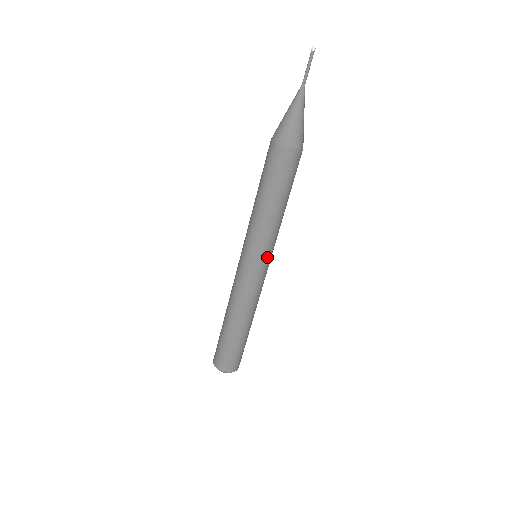
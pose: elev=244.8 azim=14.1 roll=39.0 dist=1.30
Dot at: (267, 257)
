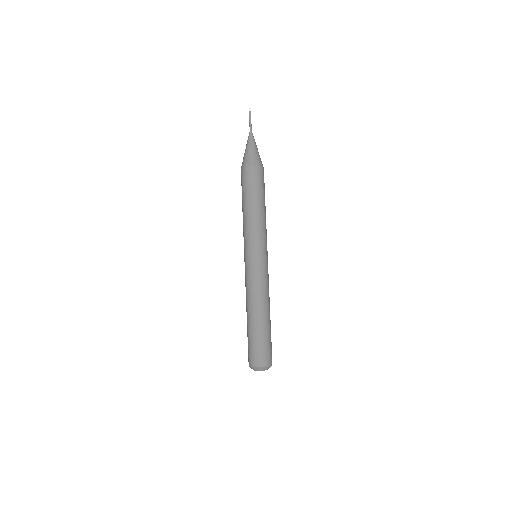
Dot at: occluded
